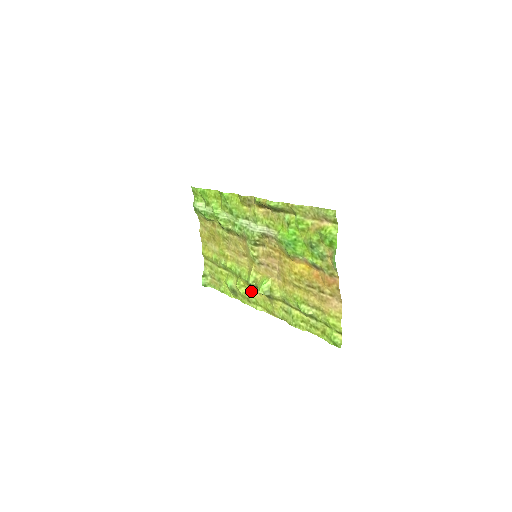
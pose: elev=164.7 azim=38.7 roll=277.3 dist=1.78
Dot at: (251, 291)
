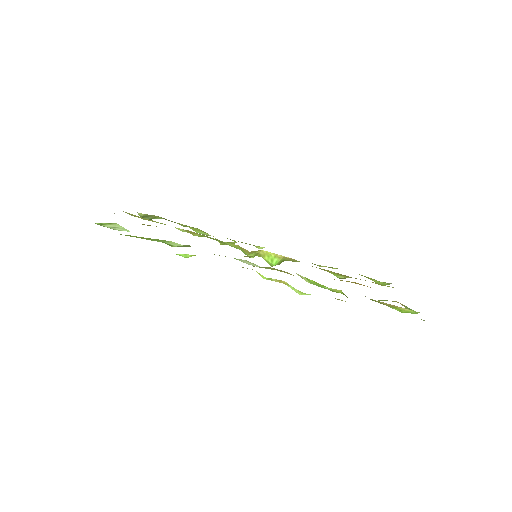
Dot at: occluded
